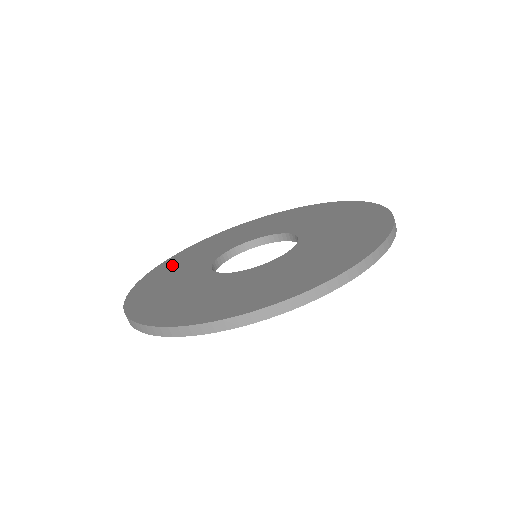
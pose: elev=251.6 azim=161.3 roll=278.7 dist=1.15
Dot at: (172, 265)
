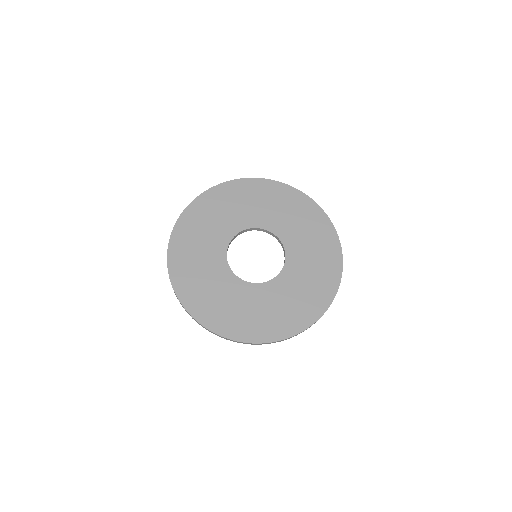
Dot at: (200, 217)
